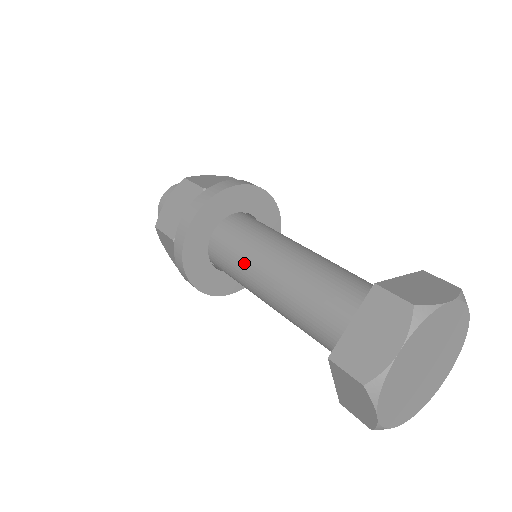
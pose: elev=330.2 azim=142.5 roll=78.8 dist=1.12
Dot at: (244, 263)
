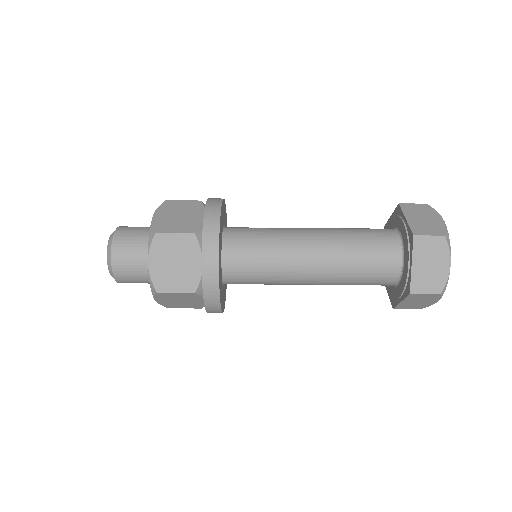
Dot at: occluded
